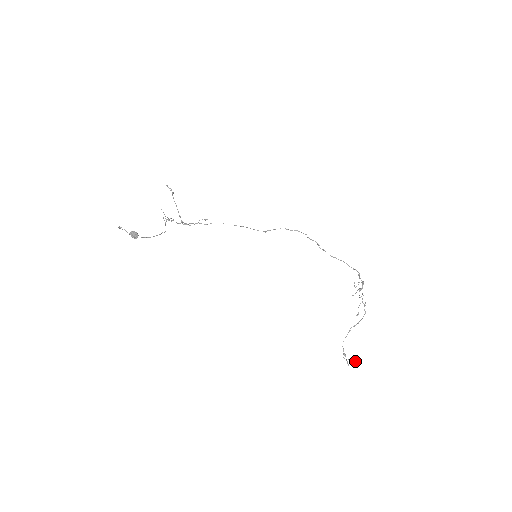
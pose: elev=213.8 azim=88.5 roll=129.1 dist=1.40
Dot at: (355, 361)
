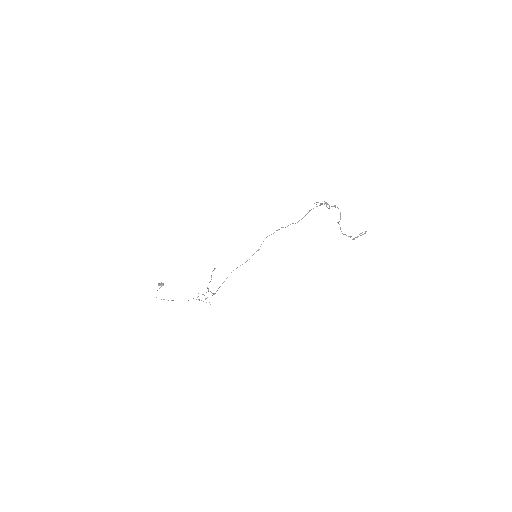
Dot at: (363, 234)
